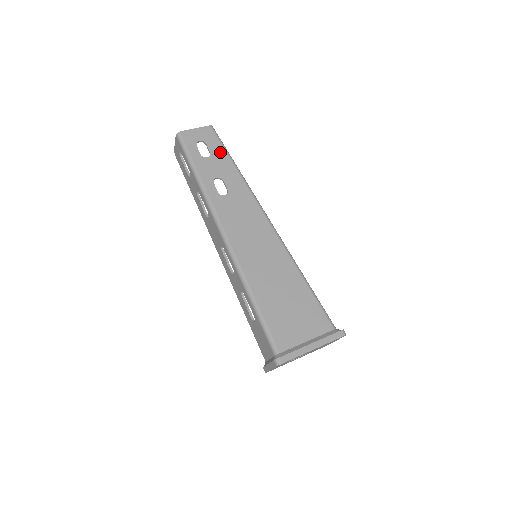
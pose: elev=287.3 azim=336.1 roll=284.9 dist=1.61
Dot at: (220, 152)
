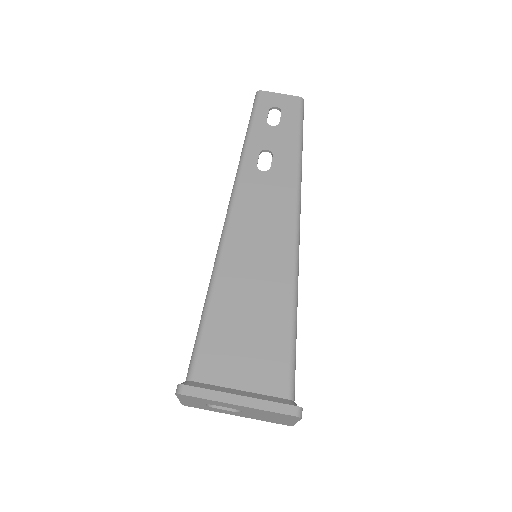
Dot at: (291, 126)
